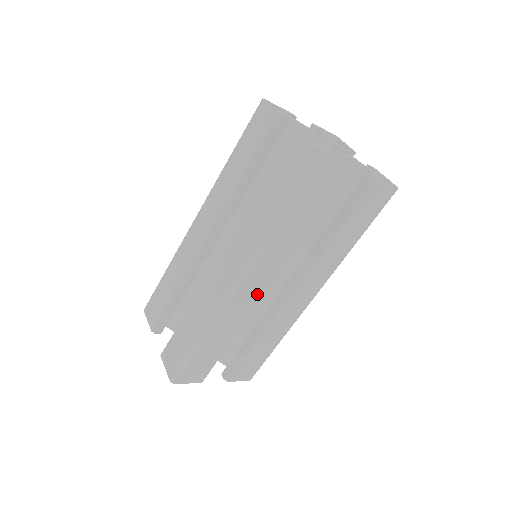
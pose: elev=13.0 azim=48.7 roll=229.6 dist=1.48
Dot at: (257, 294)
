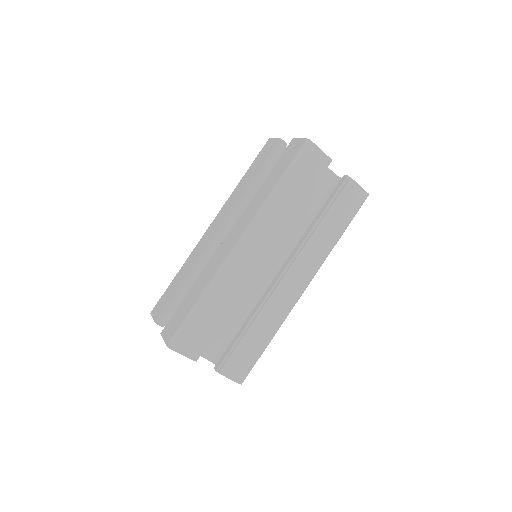
Dot at: (255, 261)
